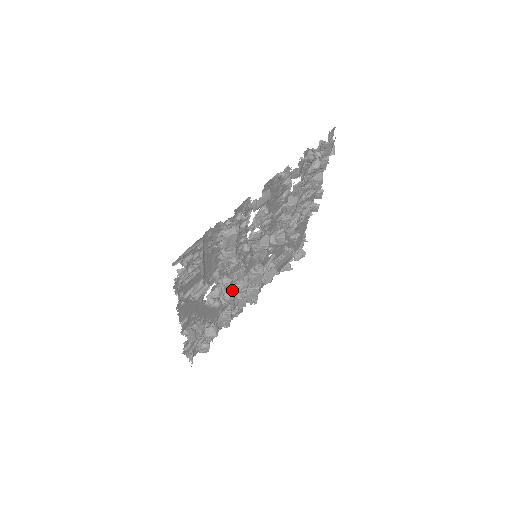
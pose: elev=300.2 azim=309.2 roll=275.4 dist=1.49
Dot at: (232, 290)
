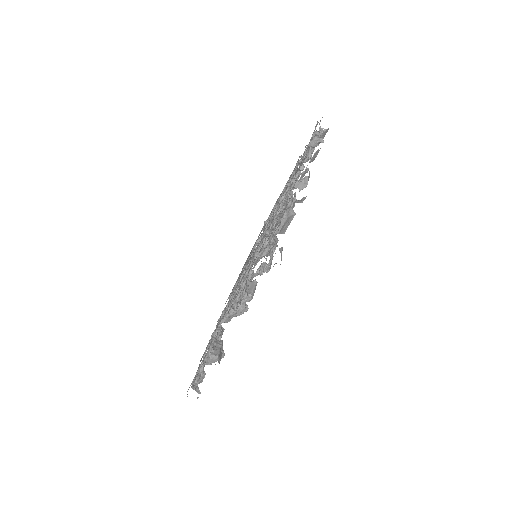
Dot at: occluded
